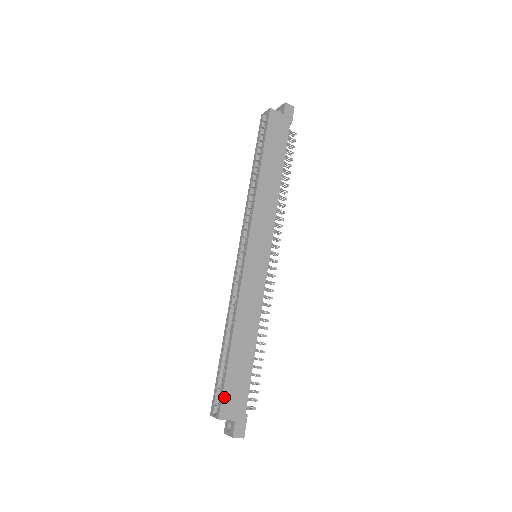
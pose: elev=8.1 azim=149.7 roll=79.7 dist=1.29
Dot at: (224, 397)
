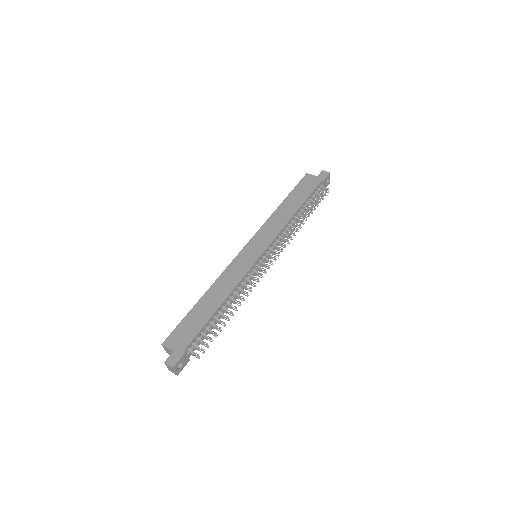
Dot at: (174, 331)
